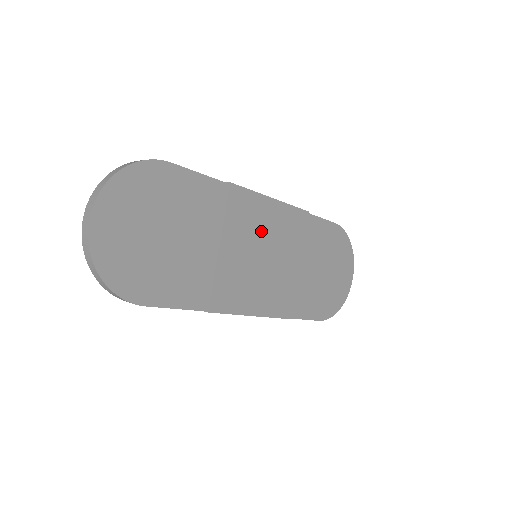
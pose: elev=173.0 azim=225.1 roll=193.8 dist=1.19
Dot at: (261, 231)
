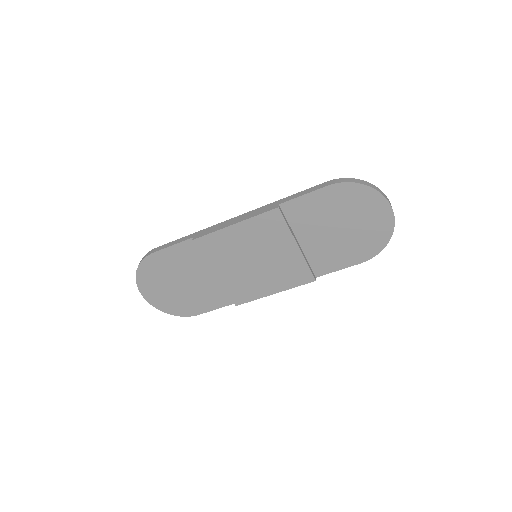
Dot at: (240, 249)
